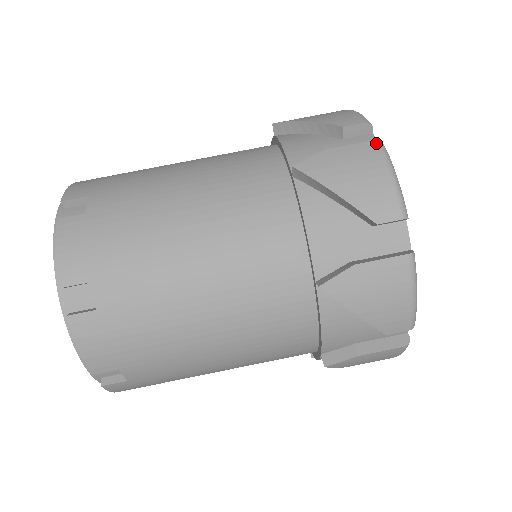
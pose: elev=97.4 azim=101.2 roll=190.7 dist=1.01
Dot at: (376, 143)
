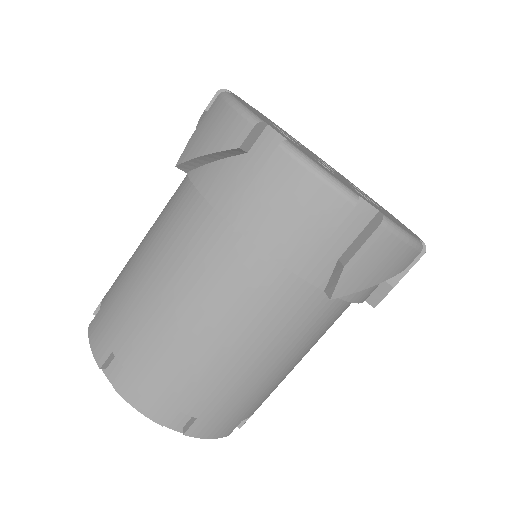
Dot at: (218, 97)
